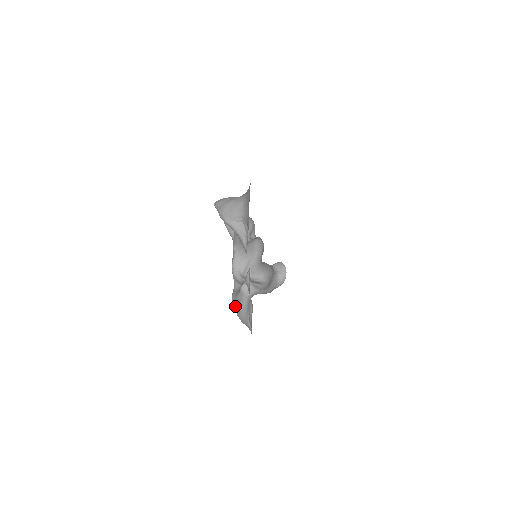
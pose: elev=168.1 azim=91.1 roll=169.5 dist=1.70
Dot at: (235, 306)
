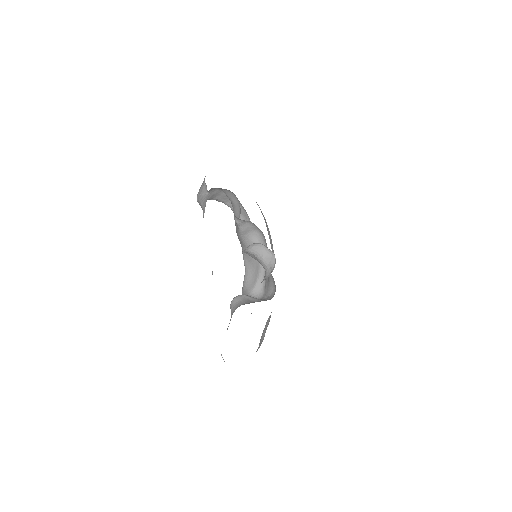
Dot at: occluded
